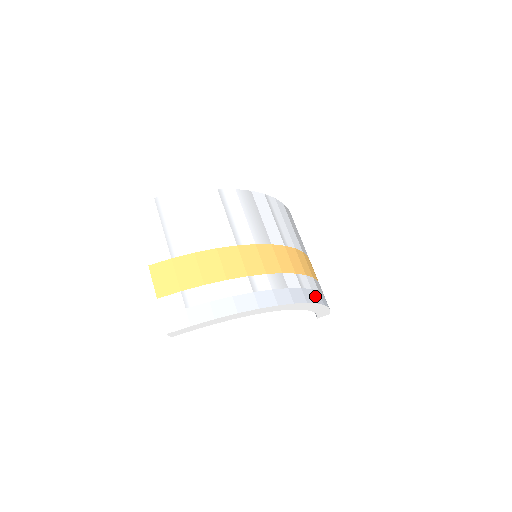
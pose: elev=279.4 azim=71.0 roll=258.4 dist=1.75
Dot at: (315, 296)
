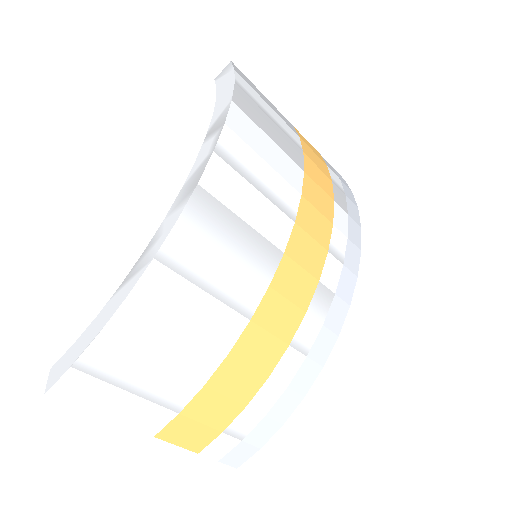
Dot at: (354, 240)
